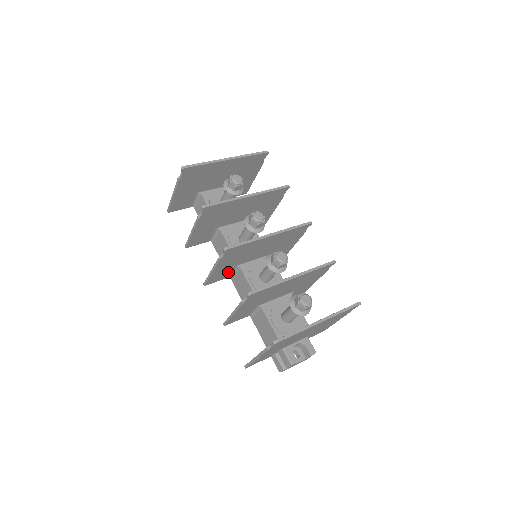
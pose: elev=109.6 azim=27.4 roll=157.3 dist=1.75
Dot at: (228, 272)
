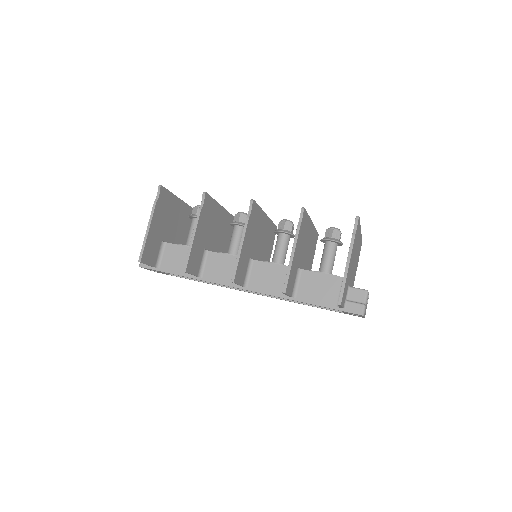
Dot at: (245, 269)
